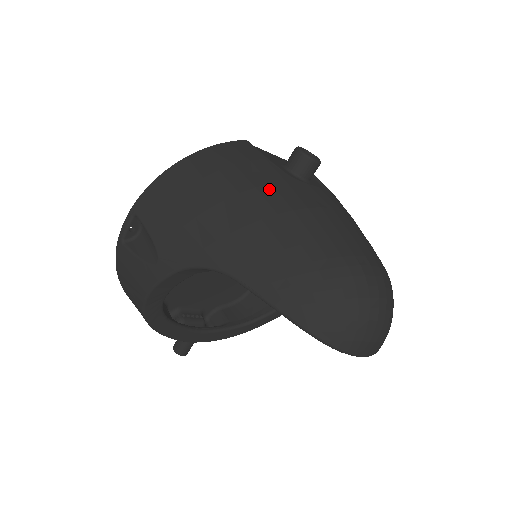
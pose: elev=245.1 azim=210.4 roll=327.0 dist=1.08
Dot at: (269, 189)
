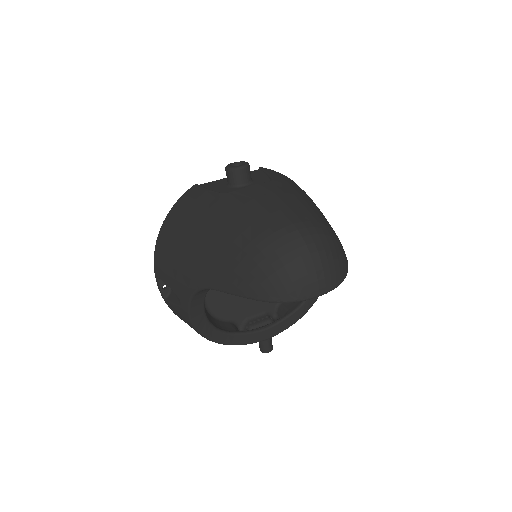
Dot at: (208, 213)
